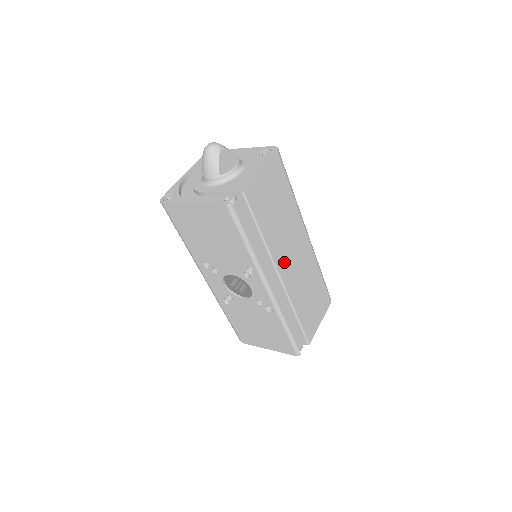
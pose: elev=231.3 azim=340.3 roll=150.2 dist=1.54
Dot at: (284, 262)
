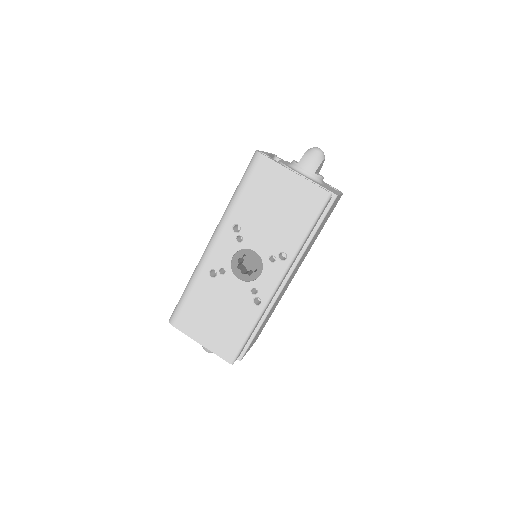
Dot at: occluded
